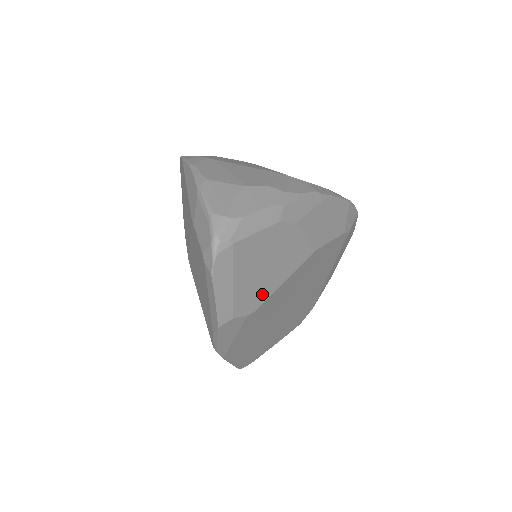
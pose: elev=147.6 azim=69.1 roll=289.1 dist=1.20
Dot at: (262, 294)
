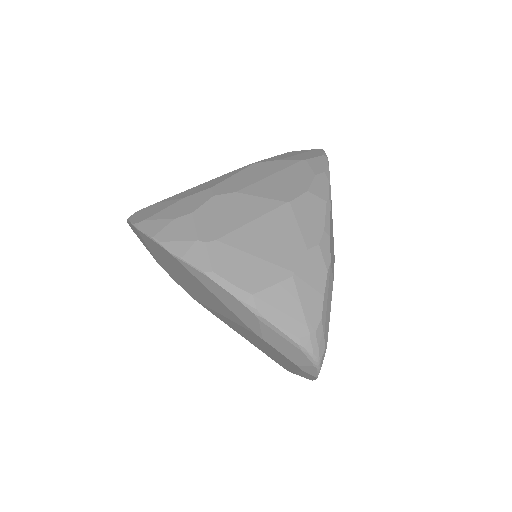
Dot at: occluded
